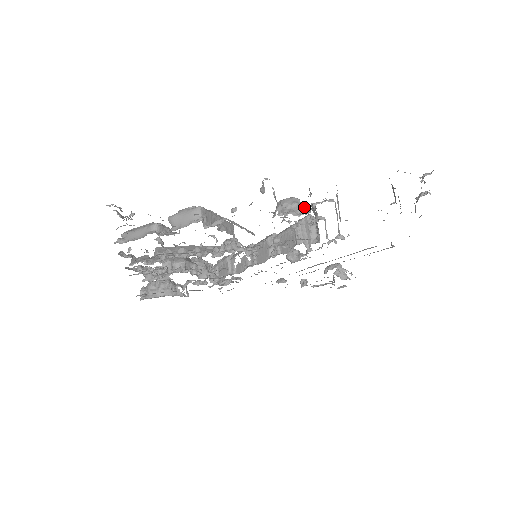
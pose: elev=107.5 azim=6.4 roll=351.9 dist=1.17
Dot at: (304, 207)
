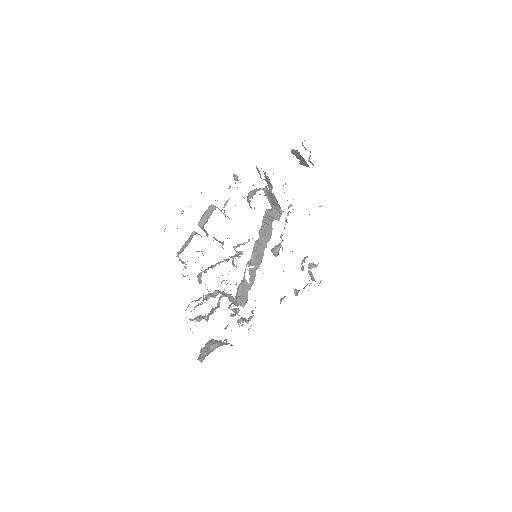
Dot at: occluded
